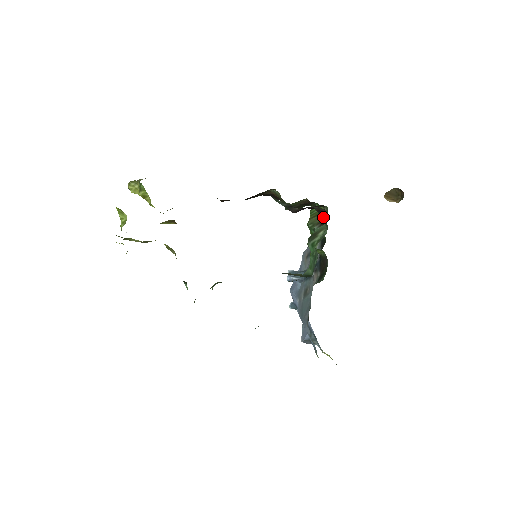
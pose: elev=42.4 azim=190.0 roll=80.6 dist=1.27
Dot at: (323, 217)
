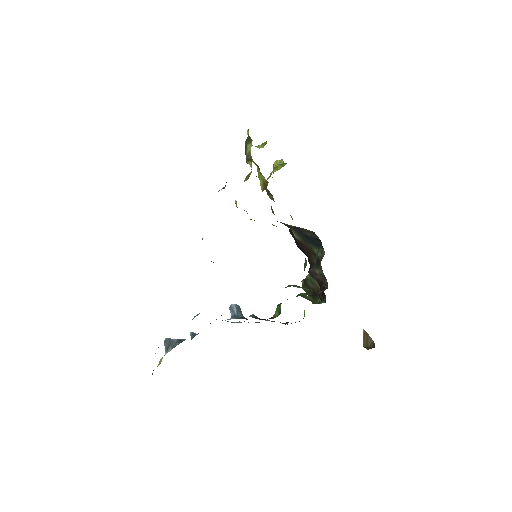
Dot at: (319, 293)
